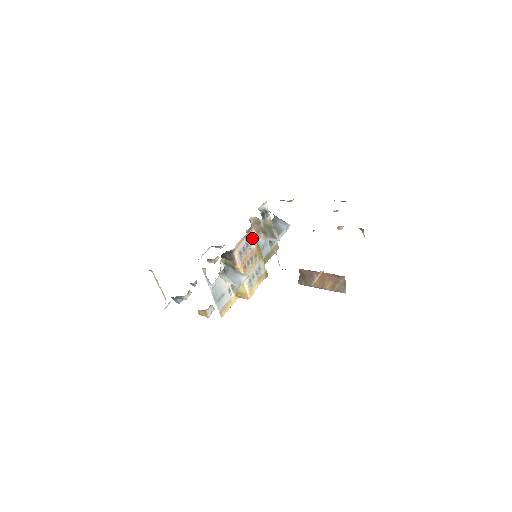
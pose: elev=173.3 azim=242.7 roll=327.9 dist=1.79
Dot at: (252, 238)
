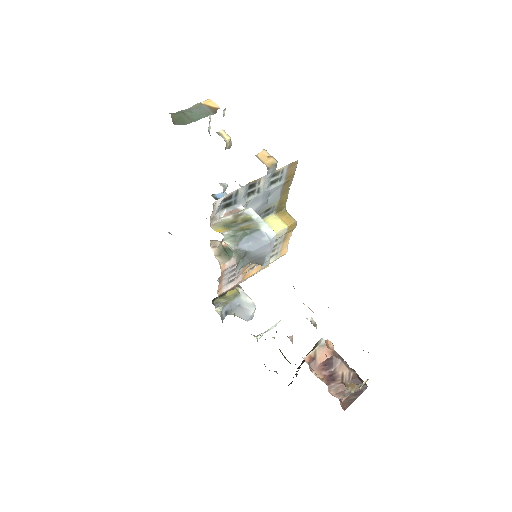
Dot at: (232, 265)
